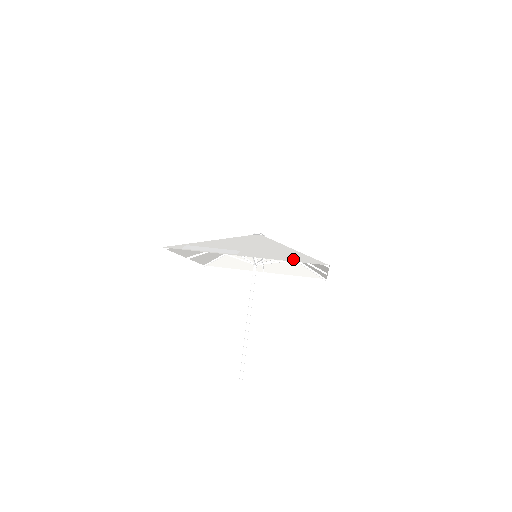
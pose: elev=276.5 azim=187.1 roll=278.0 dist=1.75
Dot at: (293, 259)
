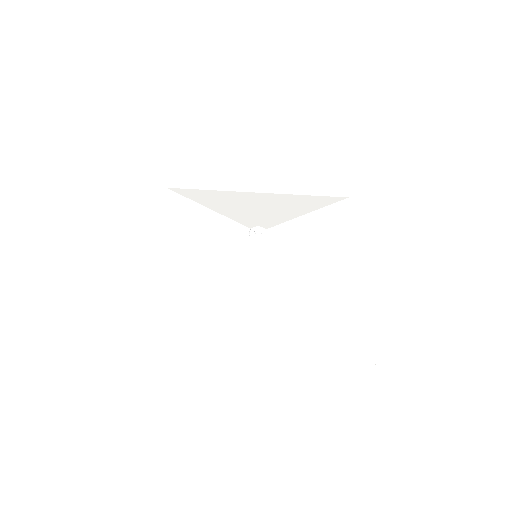
Dot at: (324, 354)
